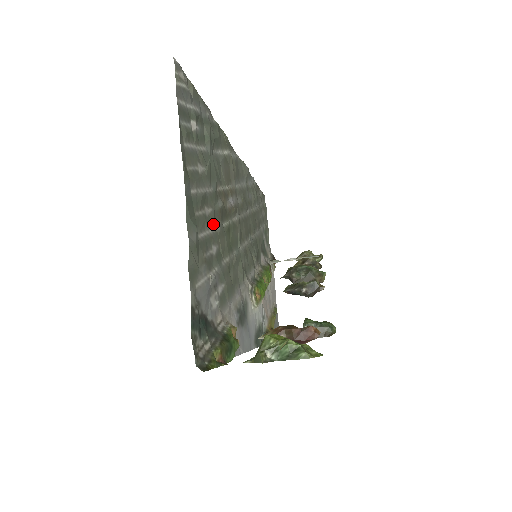
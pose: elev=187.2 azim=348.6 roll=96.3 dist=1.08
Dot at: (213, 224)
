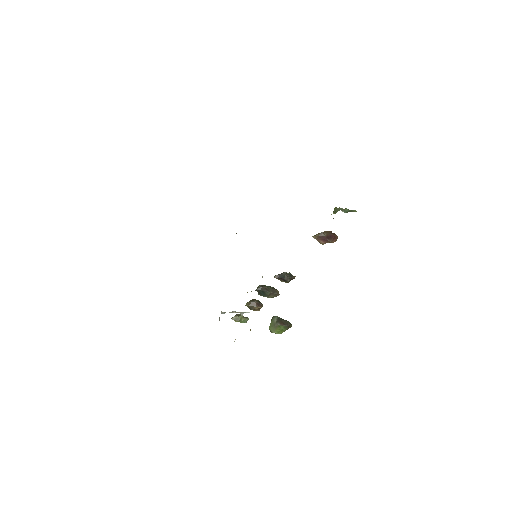
Dot at: occluded
